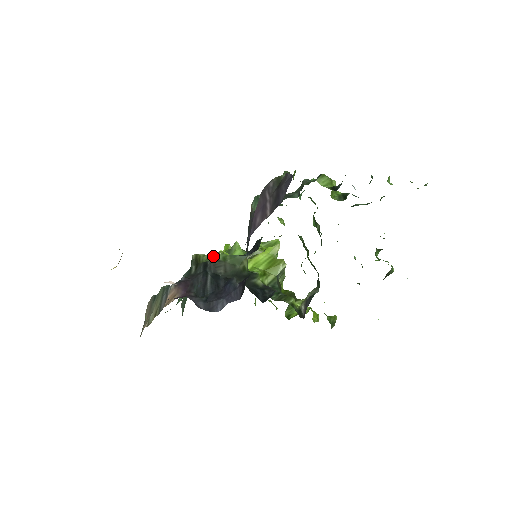
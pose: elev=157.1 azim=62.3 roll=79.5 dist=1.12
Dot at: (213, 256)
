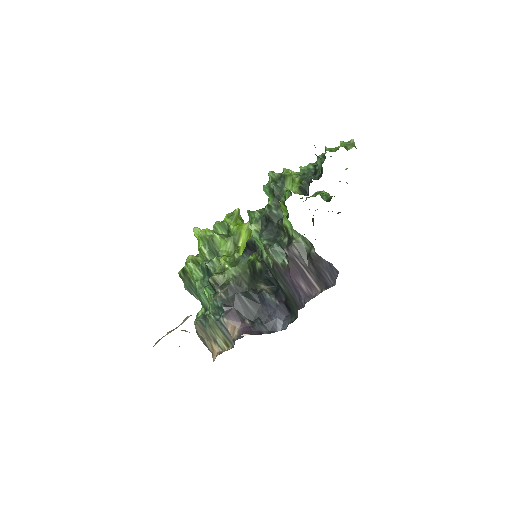
Dot at: (226, 274)
